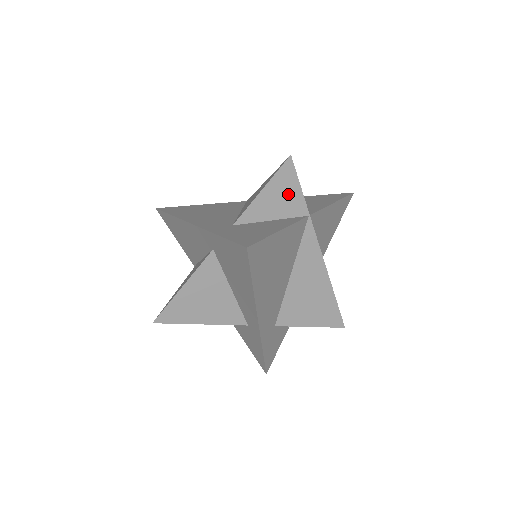
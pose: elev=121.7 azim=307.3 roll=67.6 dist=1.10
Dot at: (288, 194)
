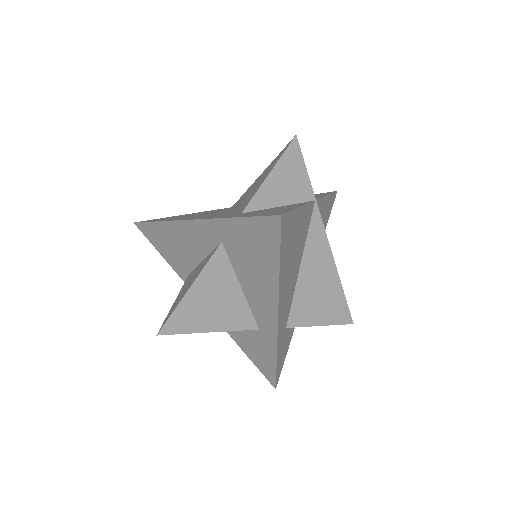
Dot at: (295, 177)
